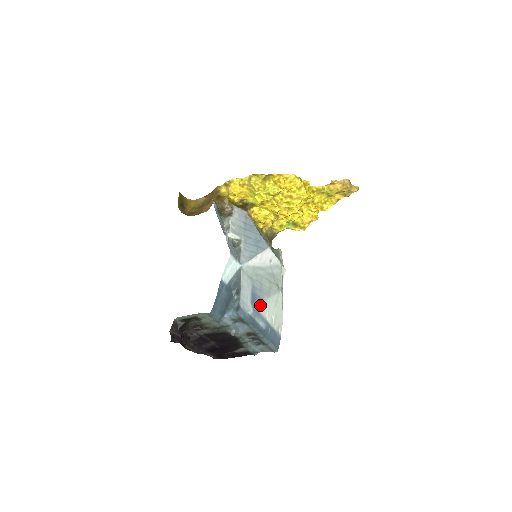
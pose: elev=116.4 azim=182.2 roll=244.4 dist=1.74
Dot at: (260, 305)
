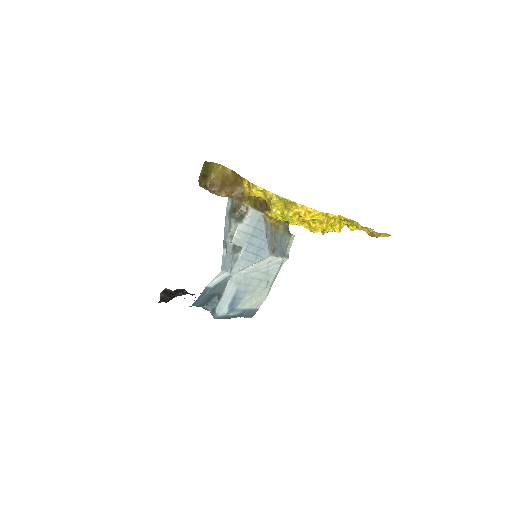
Dot at: (239, 304)
